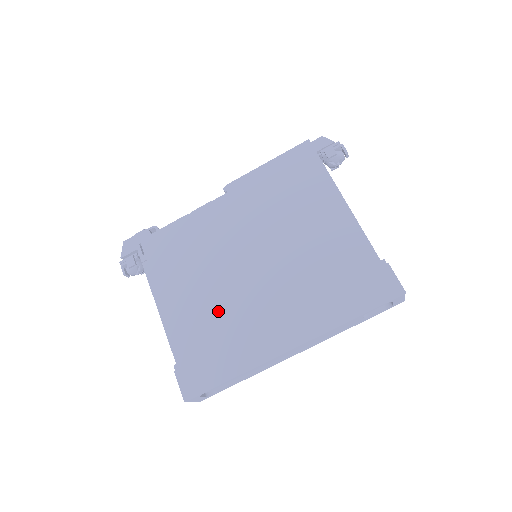
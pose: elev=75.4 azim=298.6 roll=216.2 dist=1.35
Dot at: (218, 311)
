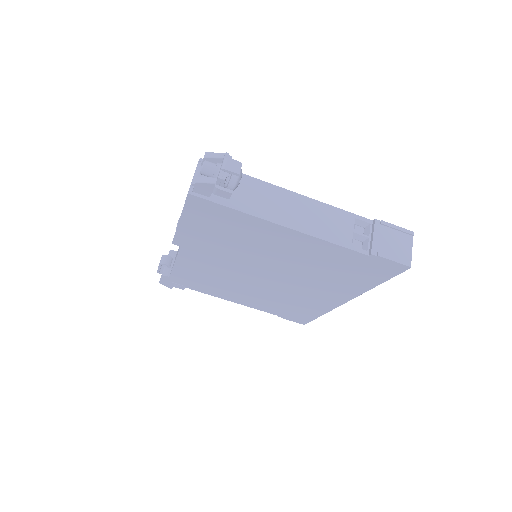
Dot at: (272, 297)
